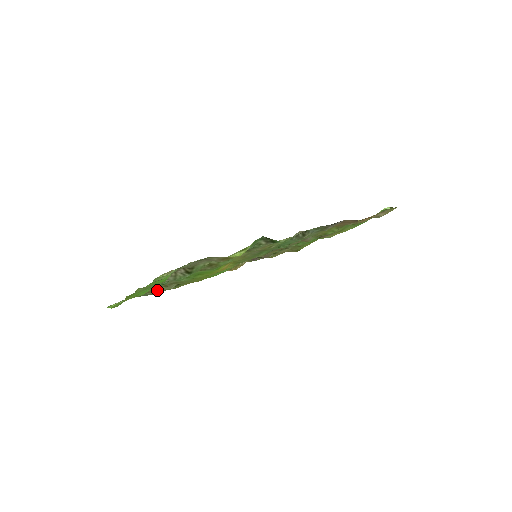
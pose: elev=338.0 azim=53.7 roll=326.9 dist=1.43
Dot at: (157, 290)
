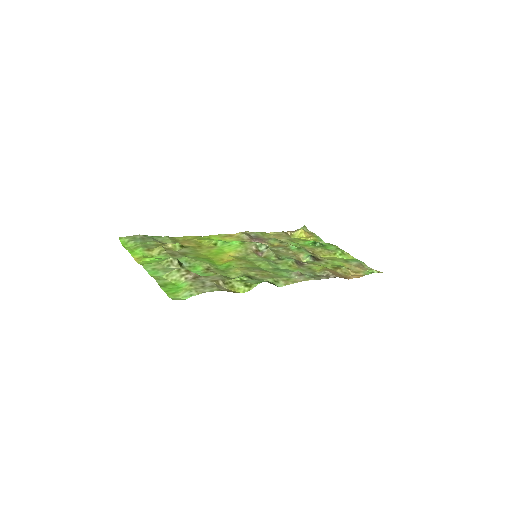
Dot at: occluded
